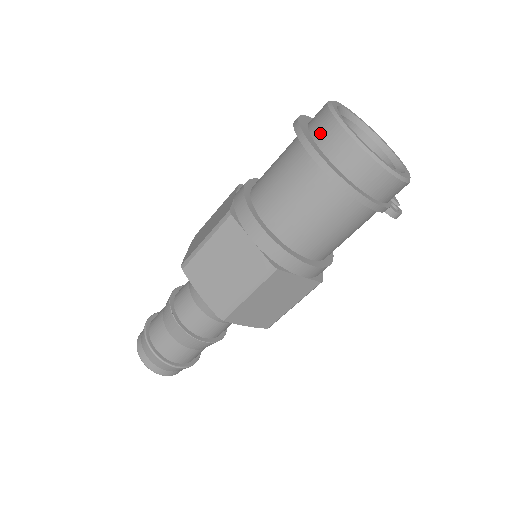
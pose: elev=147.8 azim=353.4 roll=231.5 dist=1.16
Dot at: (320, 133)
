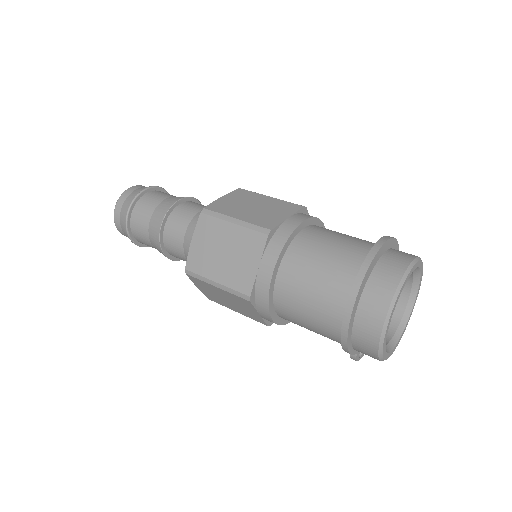
Dot at: (379, 278)
